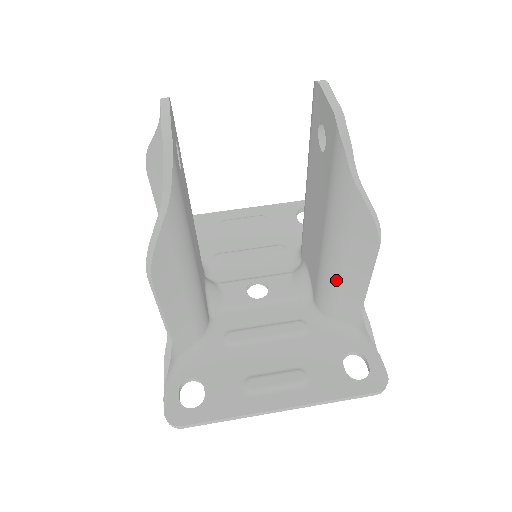
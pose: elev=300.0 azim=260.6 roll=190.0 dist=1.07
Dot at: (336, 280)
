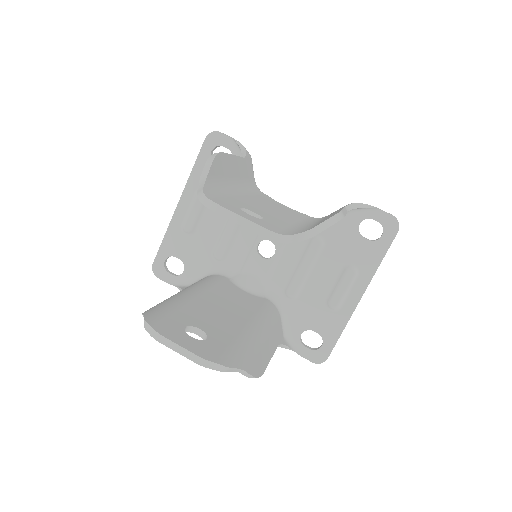
Dot at: occluded
